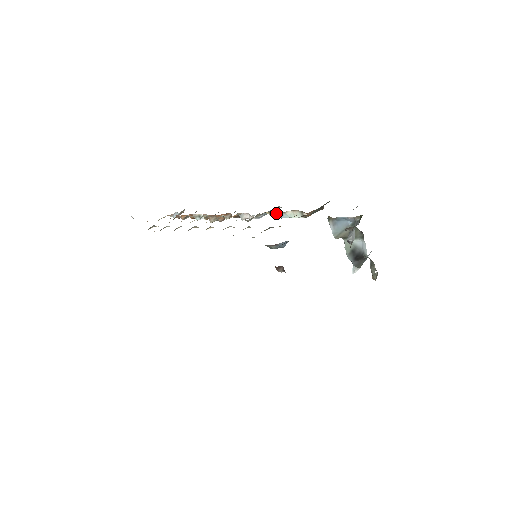
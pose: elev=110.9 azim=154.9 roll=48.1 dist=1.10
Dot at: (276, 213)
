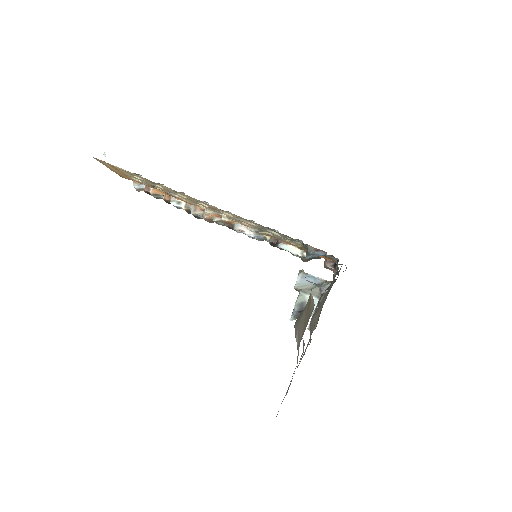
Dot at: (276, 241)
